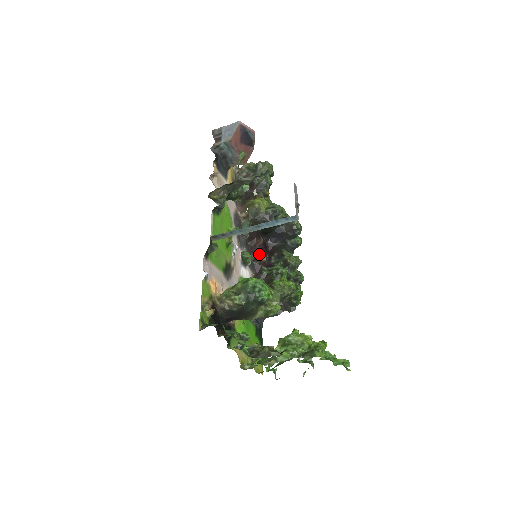
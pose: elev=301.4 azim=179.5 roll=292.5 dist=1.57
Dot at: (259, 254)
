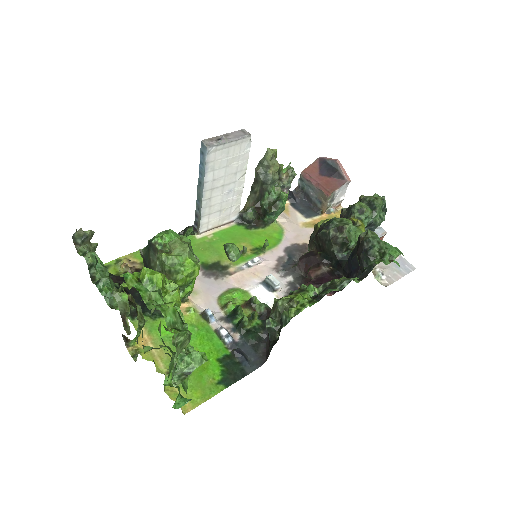
Dot at: (307, 283)
